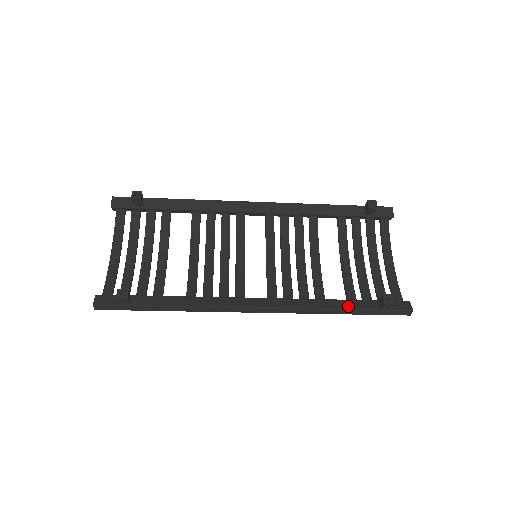
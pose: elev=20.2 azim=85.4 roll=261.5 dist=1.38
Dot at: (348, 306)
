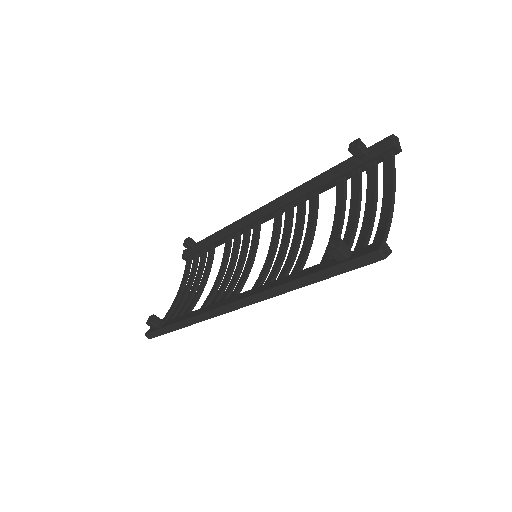
Dot at: (306, 273)
